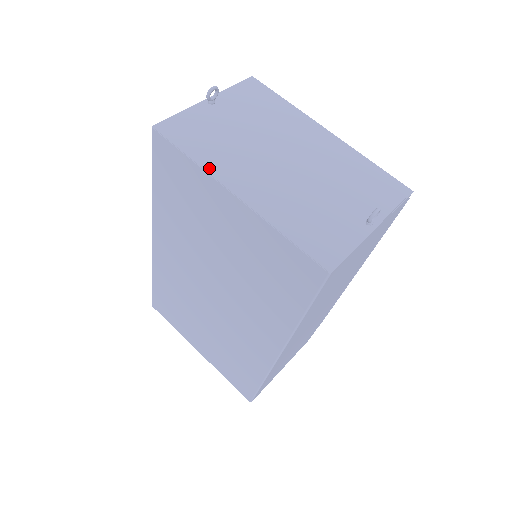
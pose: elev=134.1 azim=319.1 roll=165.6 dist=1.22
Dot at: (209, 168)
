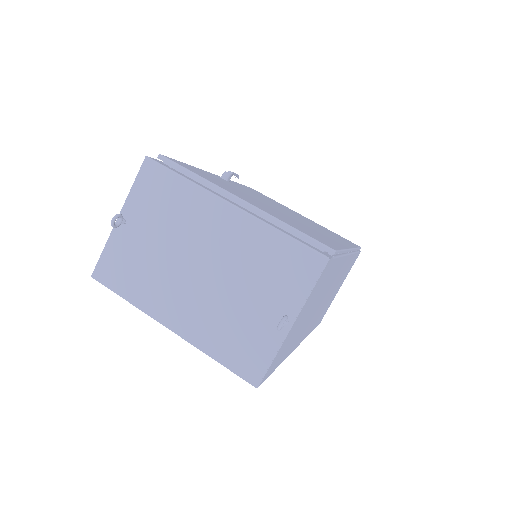
Dot at: (144, 307)
